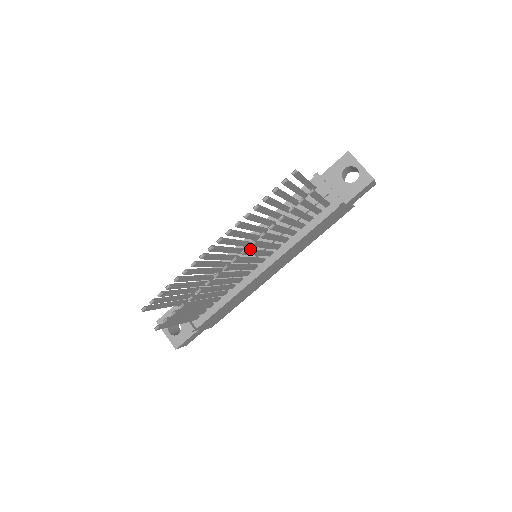
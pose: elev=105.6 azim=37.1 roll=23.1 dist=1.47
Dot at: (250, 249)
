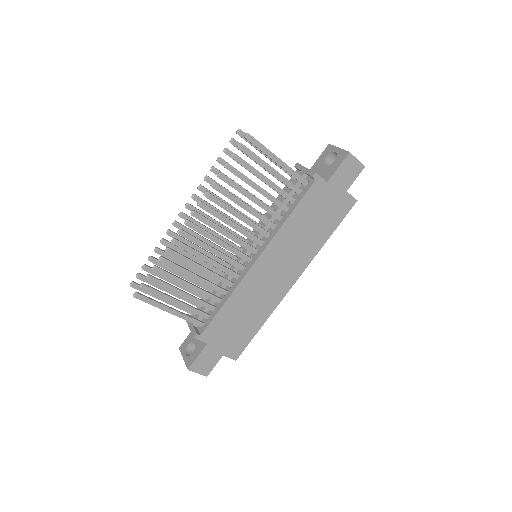
Dot at: (212, 208)
